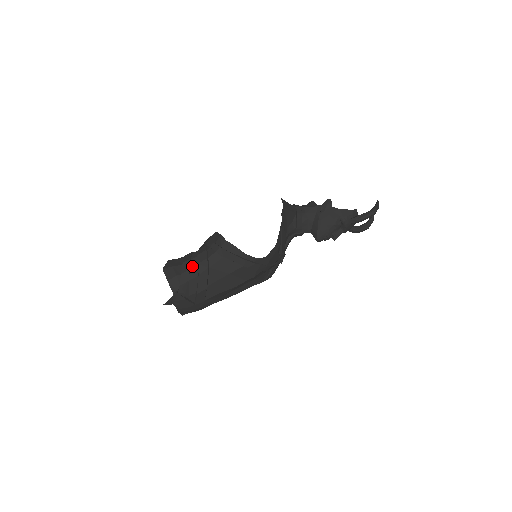
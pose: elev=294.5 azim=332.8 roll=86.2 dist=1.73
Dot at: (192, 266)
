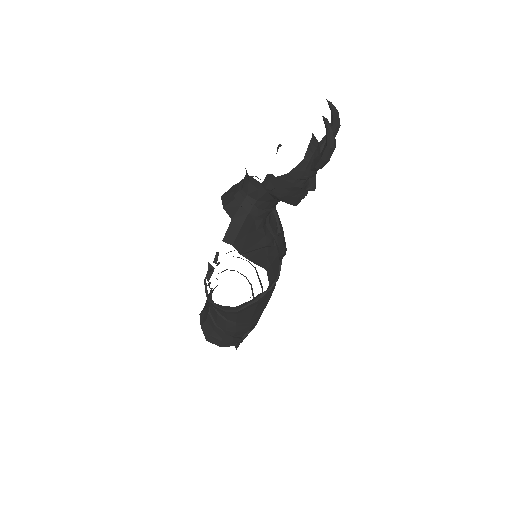
Dot at: (223, 330)
